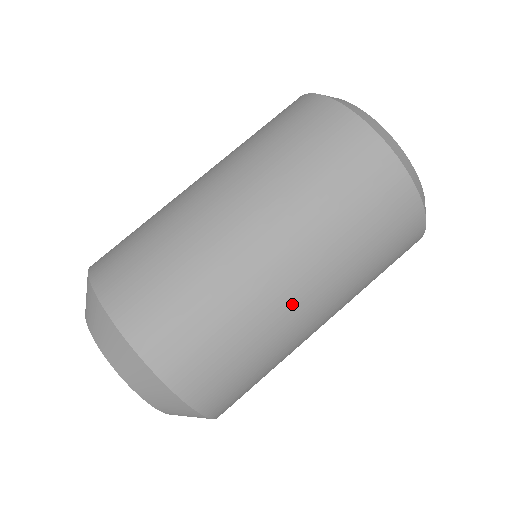
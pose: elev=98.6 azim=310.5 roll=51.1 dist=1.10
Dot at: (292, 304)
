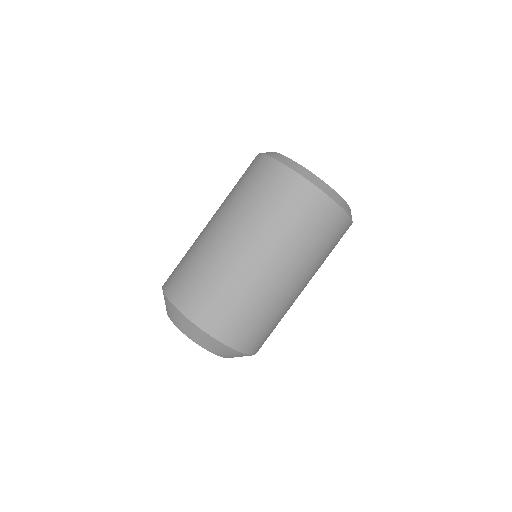
Dot at: (274, 281)
